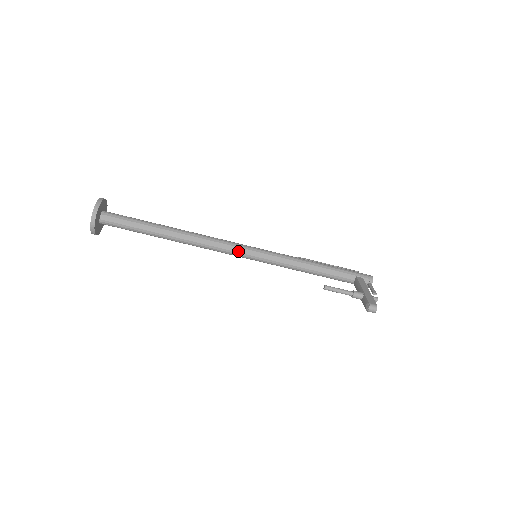
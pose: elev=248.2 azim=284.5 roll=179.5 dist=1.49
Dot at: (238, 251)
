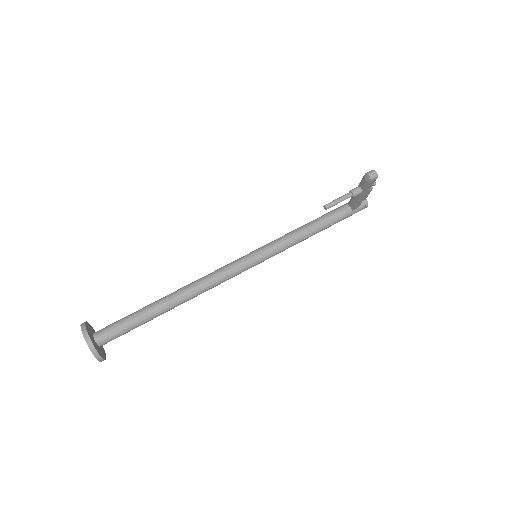
Dot at: (237, 264)
